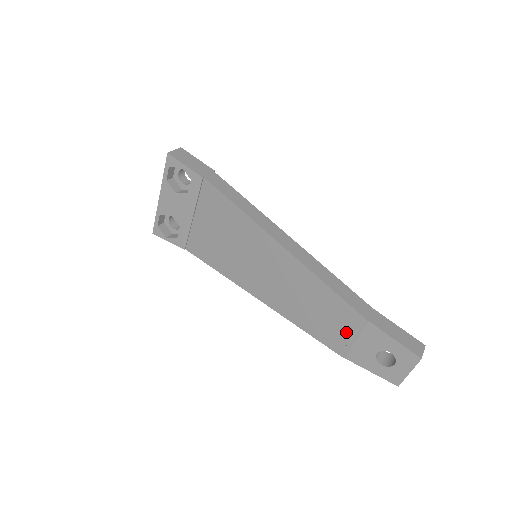
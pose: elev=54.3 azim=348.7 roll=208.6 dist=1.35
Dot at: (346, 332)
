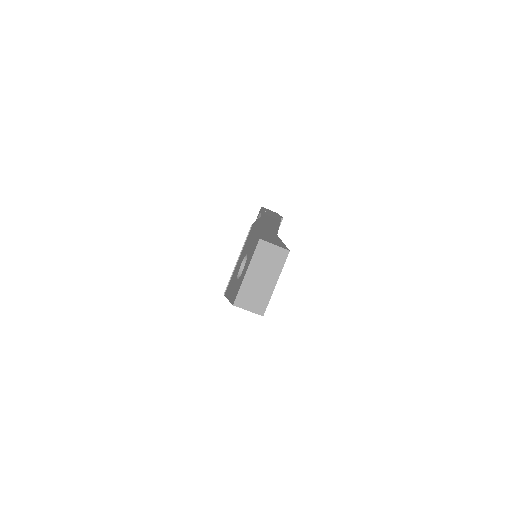
Dot at: occluded
